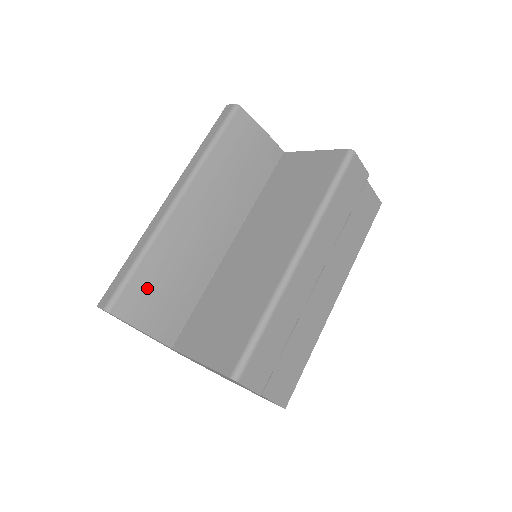
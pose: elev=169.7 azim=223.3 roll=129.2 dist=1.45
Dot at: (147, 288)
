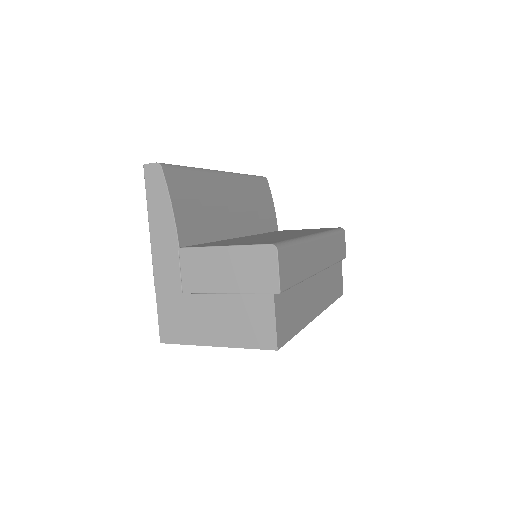
Dot at: (189, 187)
